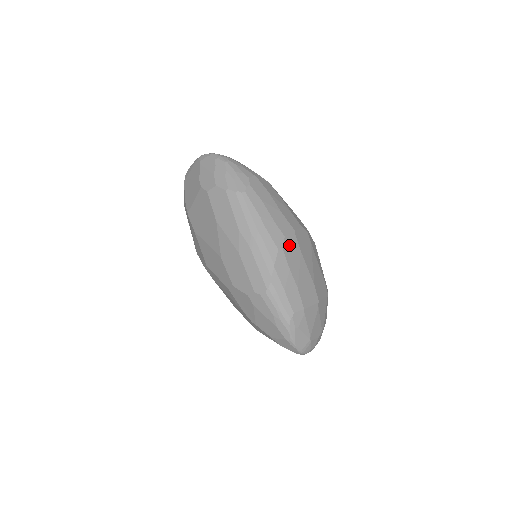
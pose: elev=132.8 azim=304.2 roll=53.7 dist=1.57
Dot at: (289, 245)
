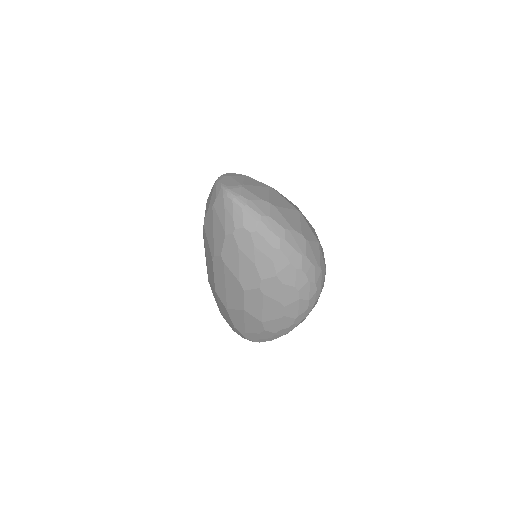
Dot at: occluded
